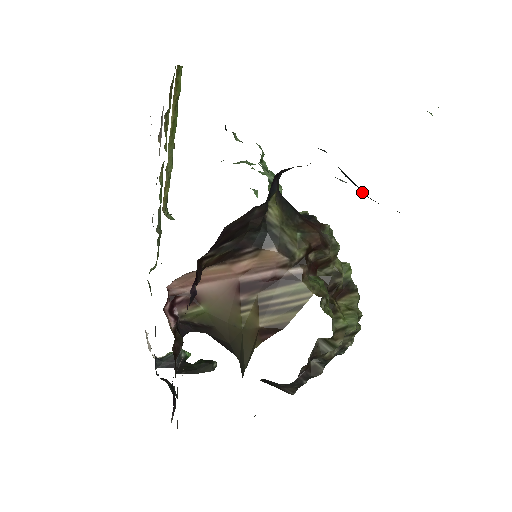
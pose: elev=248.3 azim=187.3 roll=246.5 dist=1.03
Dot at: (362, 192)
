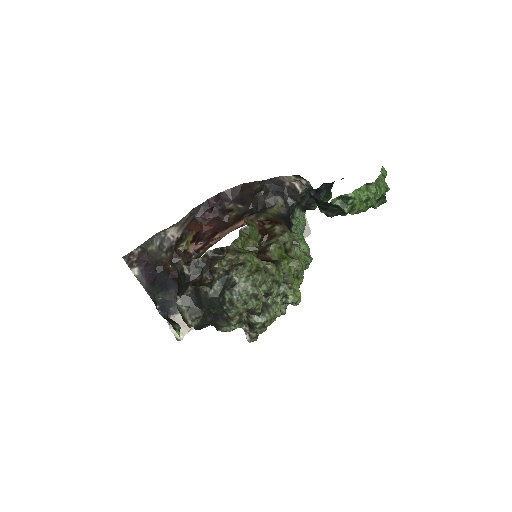
Dot at: occluded
